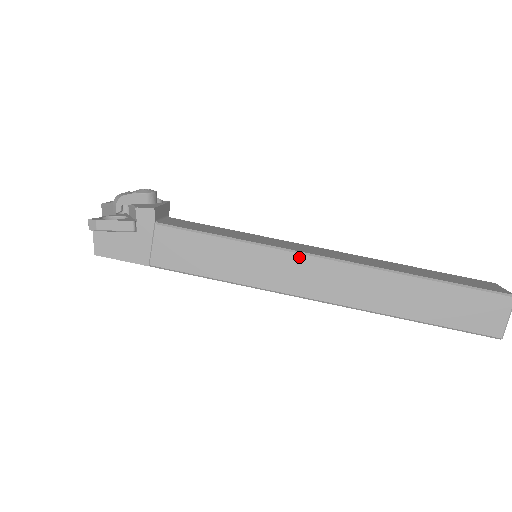
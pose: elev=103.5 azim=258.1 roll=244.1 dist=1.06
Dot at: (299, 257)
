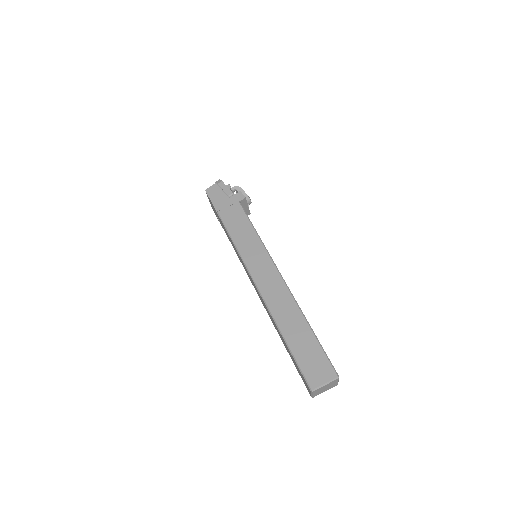
Dot at: (272, 265)
